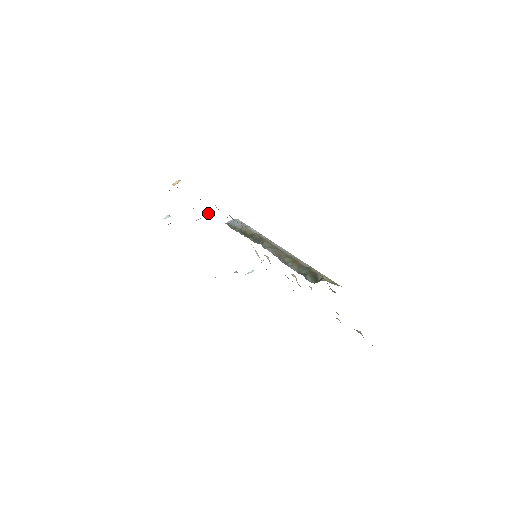
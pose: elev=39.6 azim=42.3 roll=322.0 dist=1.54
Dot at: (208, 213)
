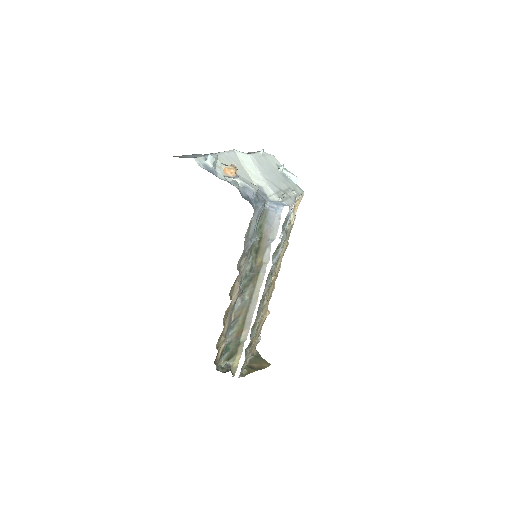
Dot at: (252, 194)
